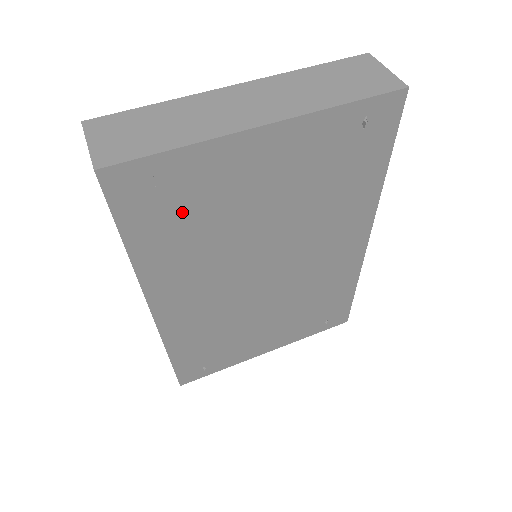
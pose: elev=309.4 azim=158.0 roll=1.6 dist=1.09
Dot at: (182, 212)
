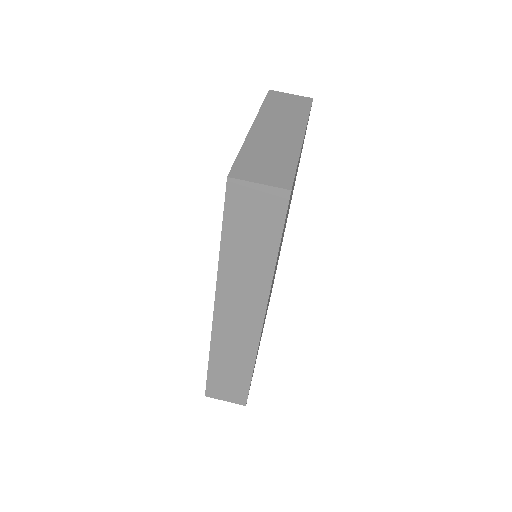
Dot at: occluded
